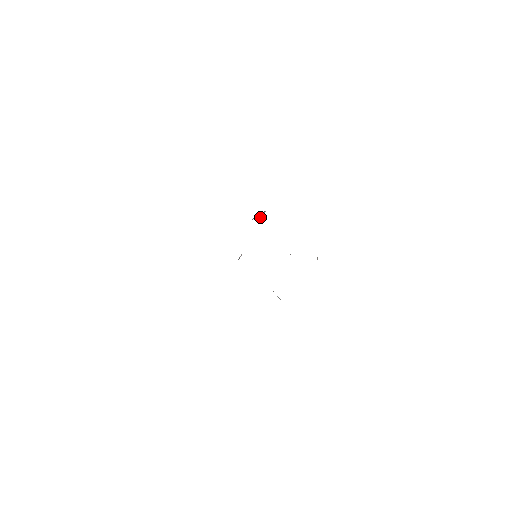
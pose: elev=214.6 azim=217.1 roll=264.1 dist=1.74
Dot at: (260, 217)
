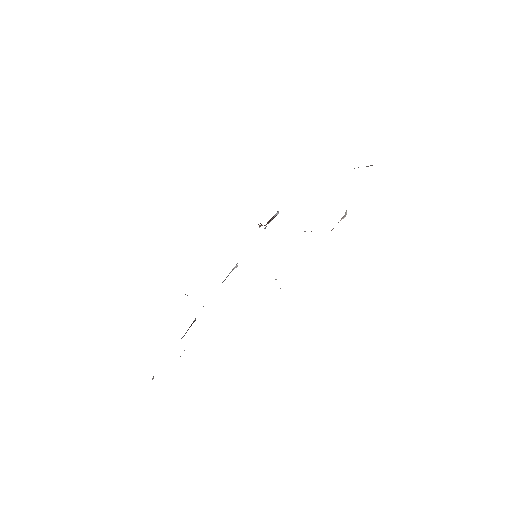
Dot at: (270, 221)
